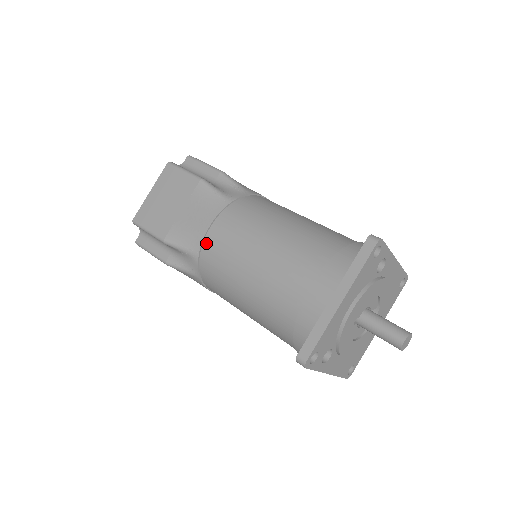
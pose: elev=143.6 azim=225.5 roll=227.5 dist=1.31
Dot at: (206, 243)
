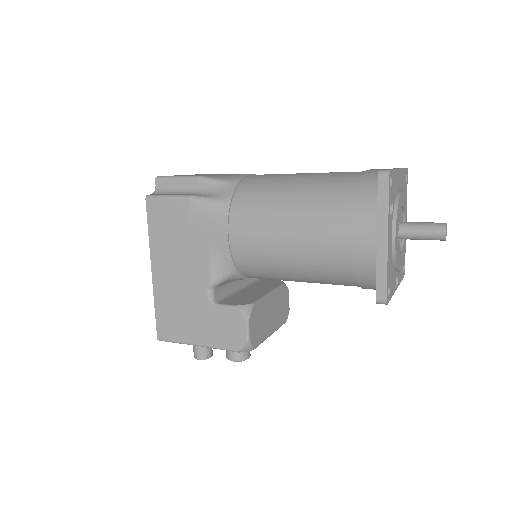
Dot at: (248, 177)
